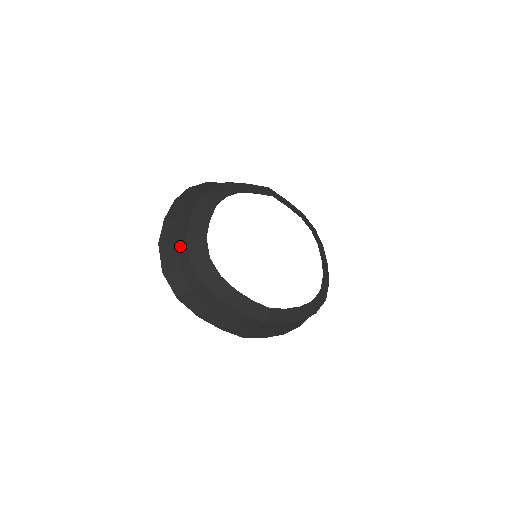
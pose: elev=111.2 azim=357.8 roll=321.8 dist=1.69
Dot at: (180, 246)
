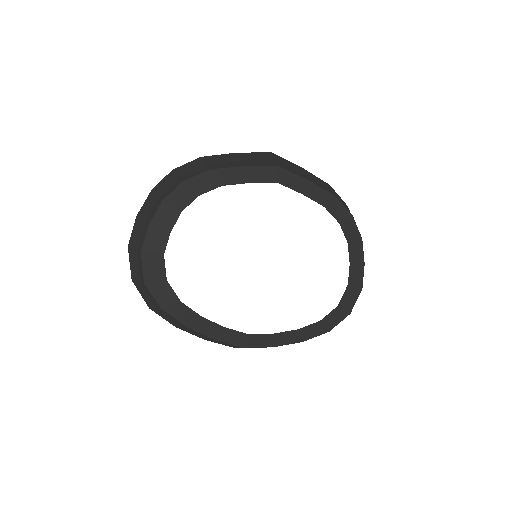
Dot at: (139, 260)
